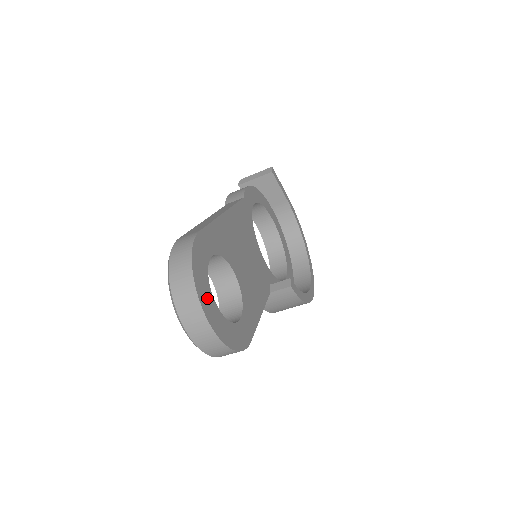
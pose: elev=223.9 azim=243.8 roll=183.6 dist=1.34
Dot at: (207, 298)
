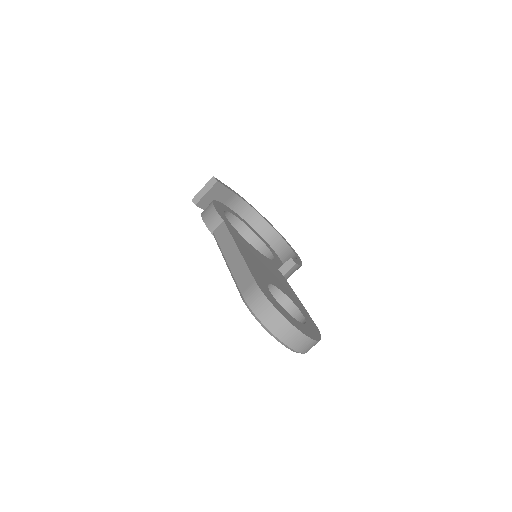
Dot at: (295, 323)
